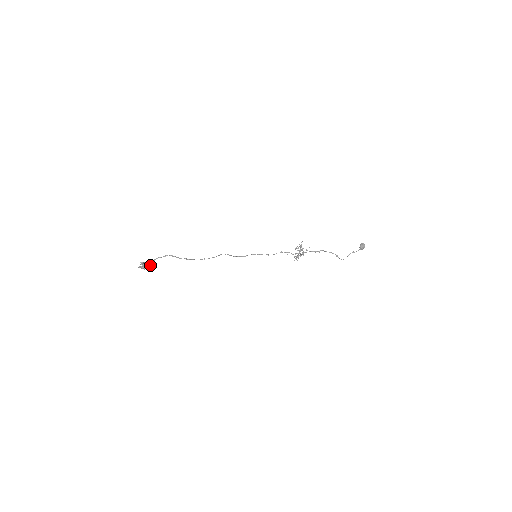
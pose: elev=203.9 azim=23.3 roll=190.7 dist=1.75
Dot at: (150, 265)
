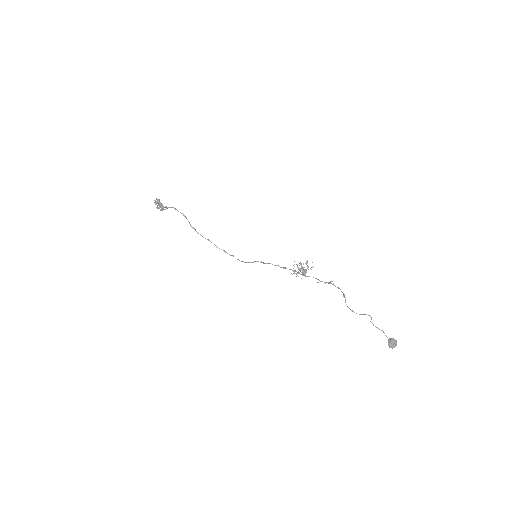
Dot at: (163, 207)
